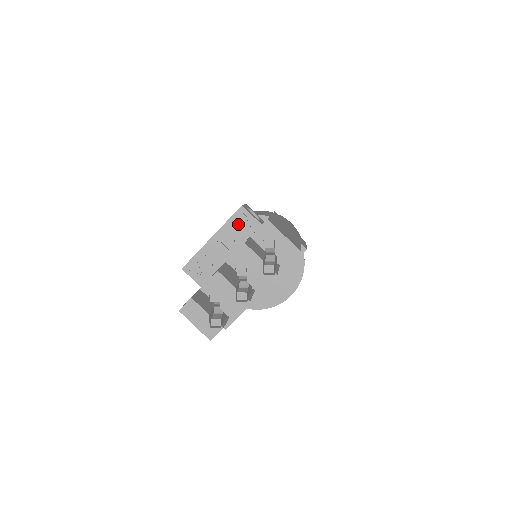
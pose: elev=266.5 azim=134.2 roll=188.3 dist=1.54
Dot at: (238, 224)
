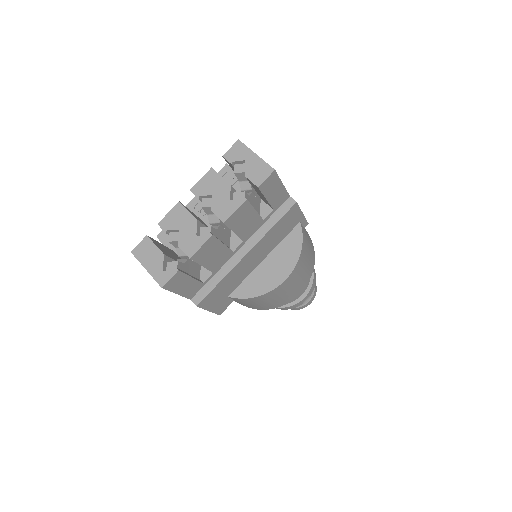
Dot at: occluded
